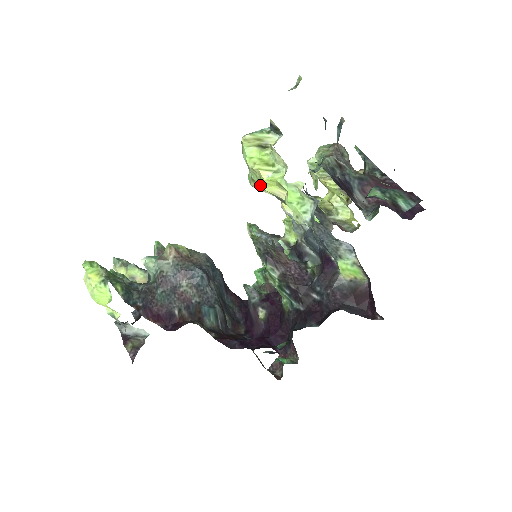
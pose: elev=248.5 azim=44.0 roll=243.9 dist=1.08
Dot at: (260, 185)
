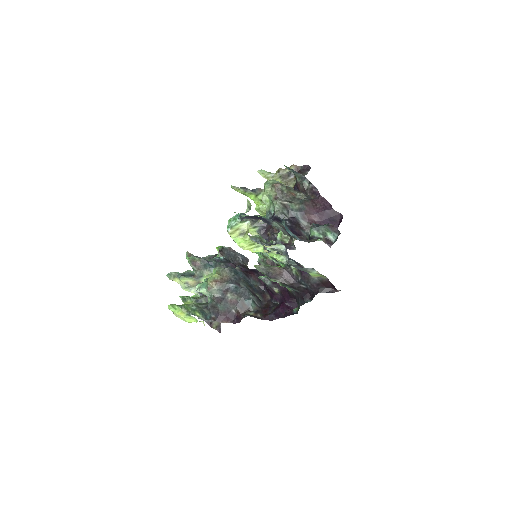
Dot at: occluded
